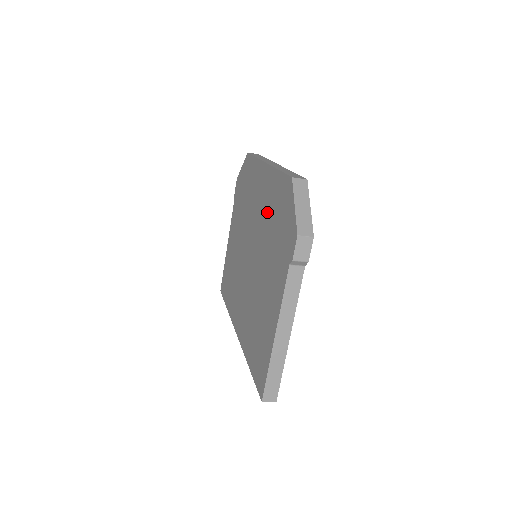
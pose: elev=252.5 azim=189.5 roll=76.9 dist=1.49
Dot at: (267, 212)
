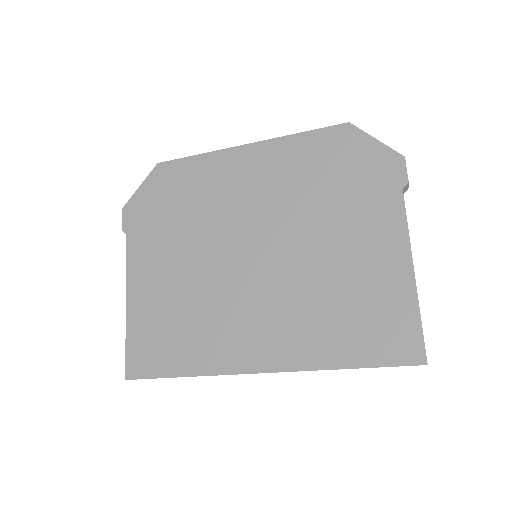
Dot at: (291, 182)
